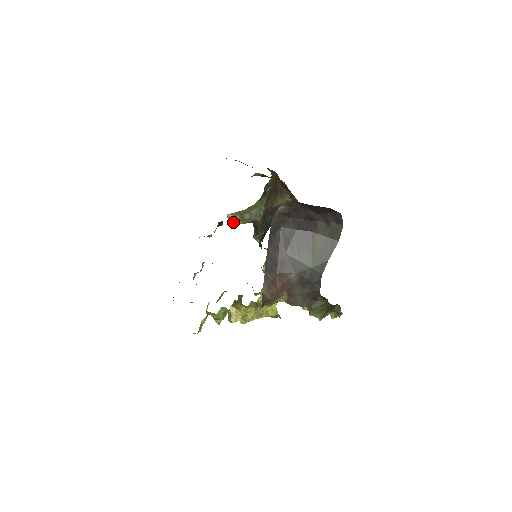
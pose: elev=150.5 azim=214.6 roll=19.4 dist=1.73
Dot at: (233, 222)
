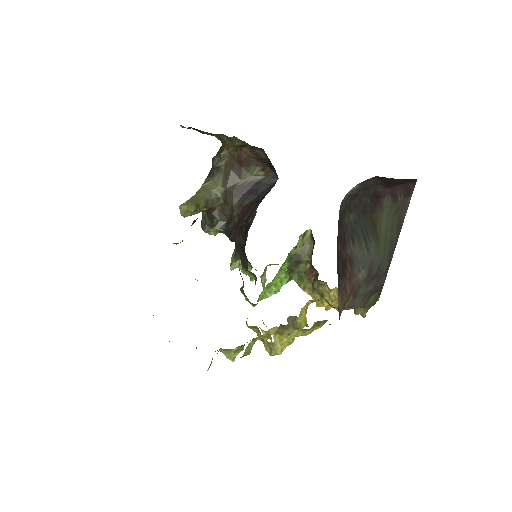
Dot at: (186, 215)
